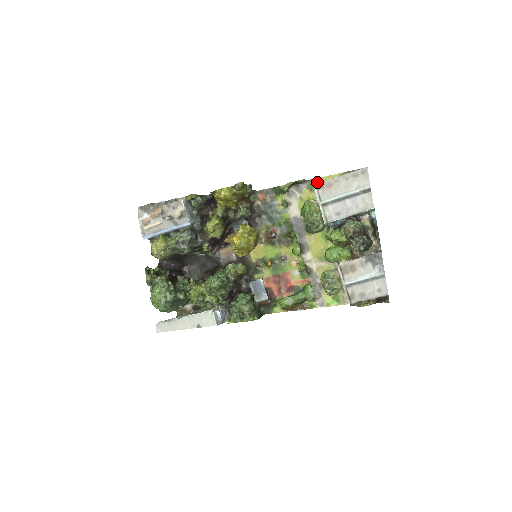
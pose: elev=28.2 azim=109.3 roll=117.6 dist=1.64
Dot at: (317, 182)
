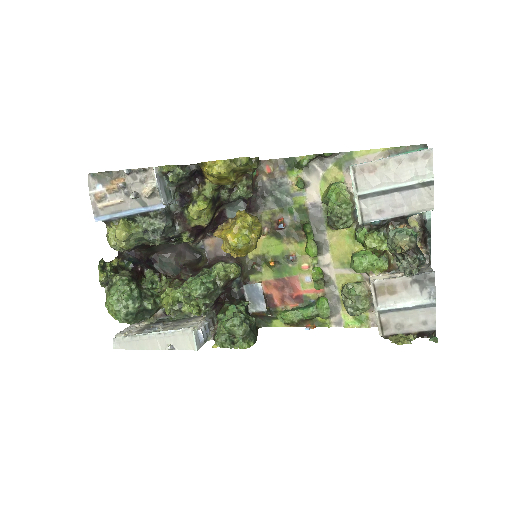
Dot at: (350, 157)
